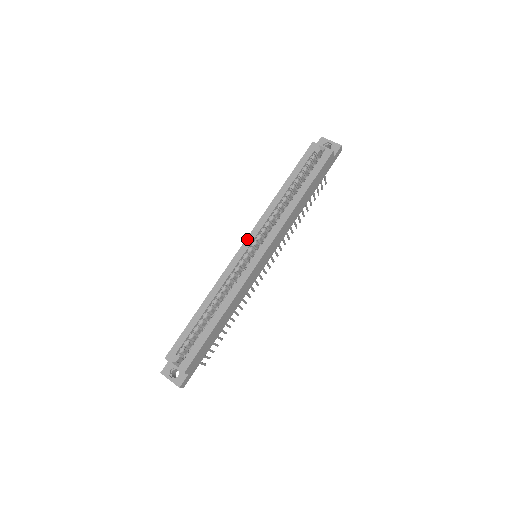
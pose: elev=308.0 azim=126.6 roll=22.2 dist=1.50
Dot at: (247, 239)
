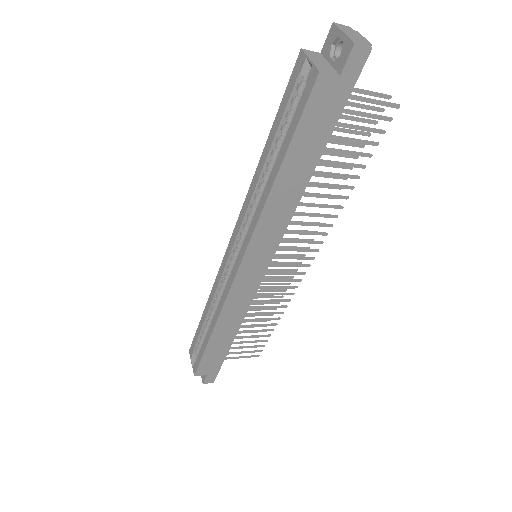
Dot at: (232, 236)
